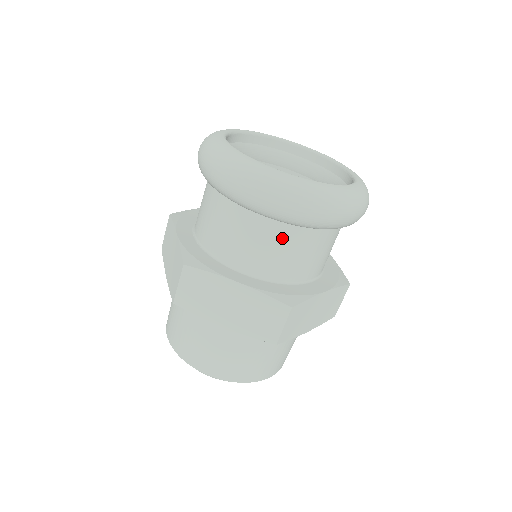
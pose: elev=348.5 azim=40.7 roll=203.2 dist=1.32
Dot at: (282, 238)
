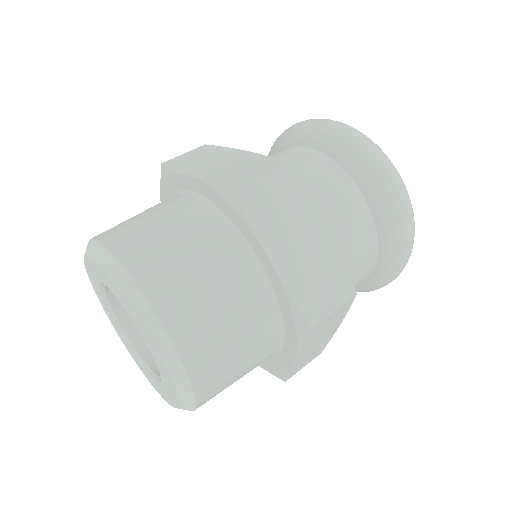
Dot at: (363, 232)
